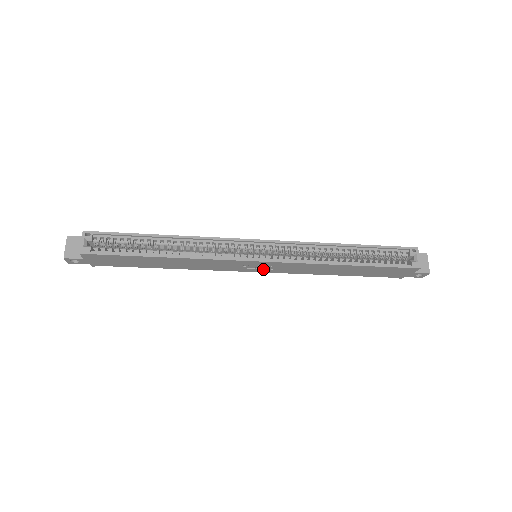
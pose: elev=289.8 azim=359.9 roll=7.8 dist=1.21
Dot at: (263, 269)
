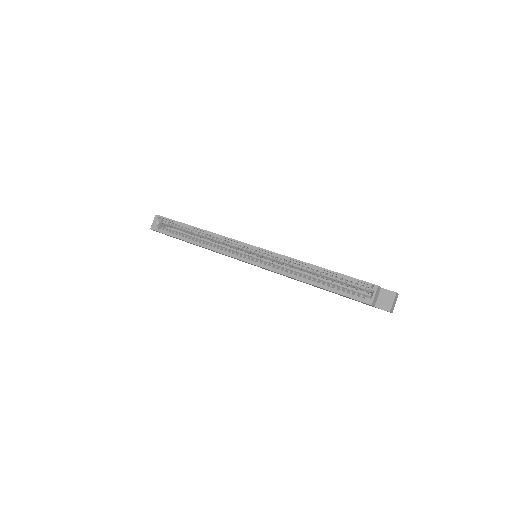
Dot at: (260, 267)
